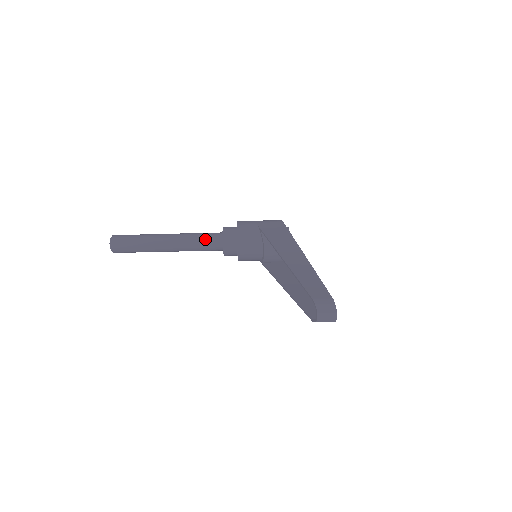
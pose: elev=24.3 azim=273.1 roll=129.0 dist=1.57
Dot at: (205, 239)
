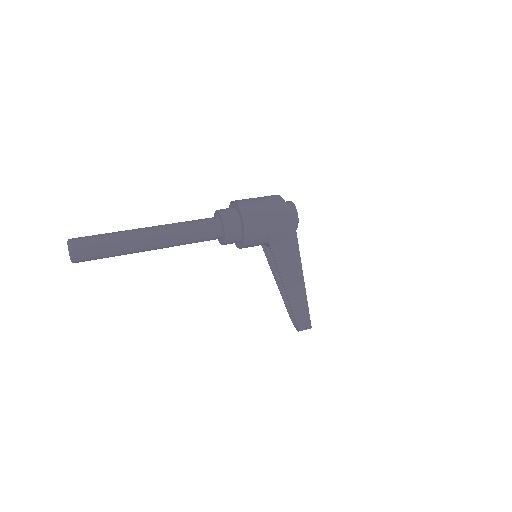
Dot at: occluded
